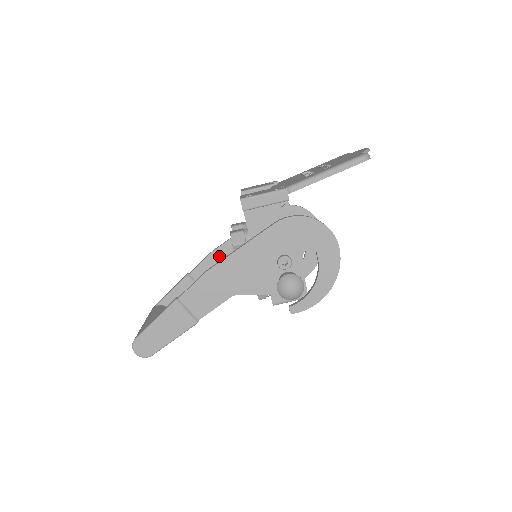
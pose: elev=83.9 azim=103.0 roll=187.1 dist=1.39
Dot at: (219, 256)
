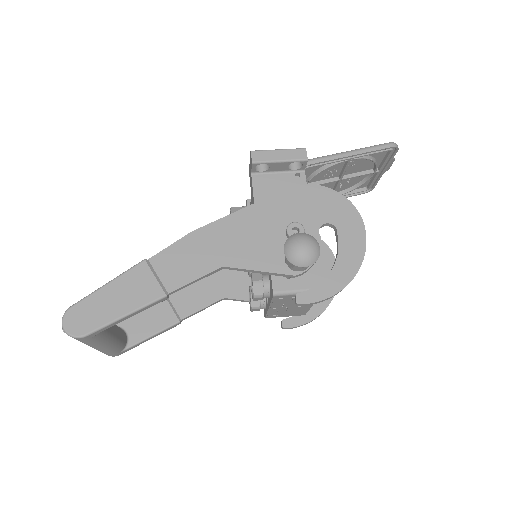
Dot at: occluded
